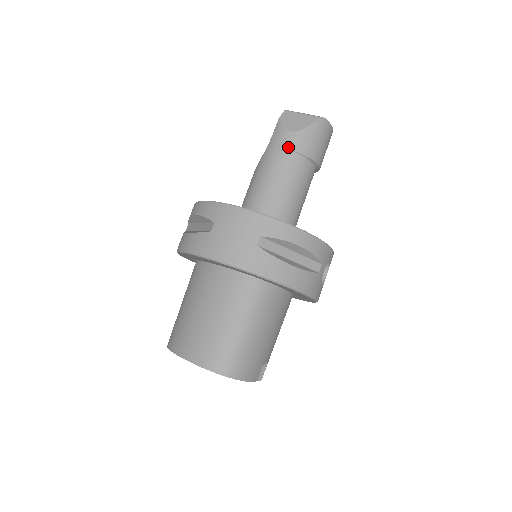
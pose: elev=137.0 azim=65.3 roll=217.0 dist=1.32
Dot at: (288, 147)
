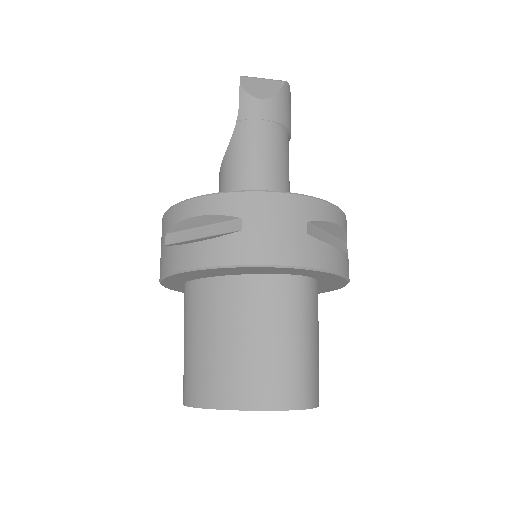
Dot at: (267, 117)
